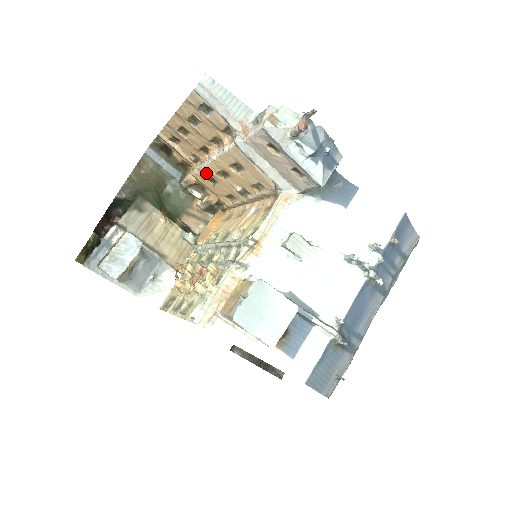
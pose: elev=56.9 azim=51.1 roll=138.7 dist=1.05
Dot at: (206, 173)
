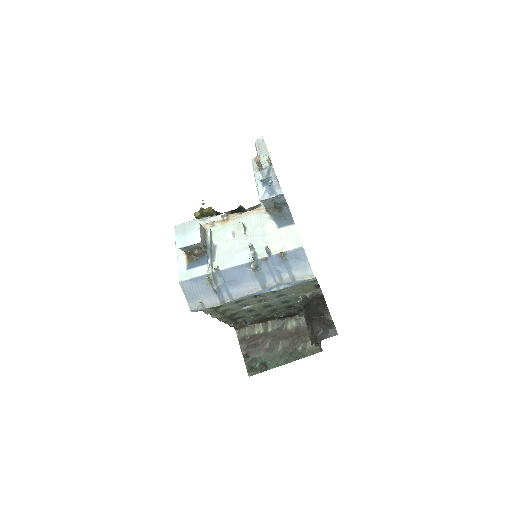
Dot at: occluded
